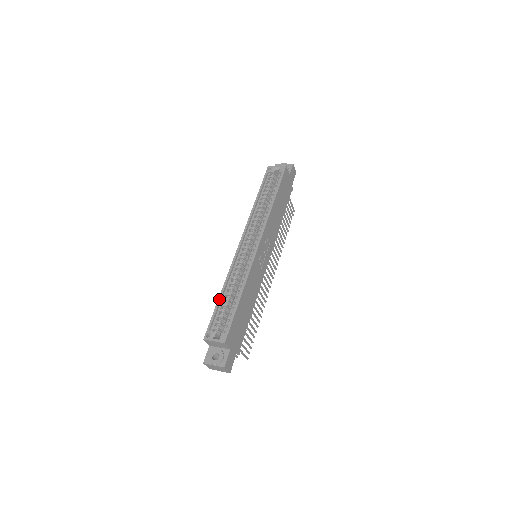
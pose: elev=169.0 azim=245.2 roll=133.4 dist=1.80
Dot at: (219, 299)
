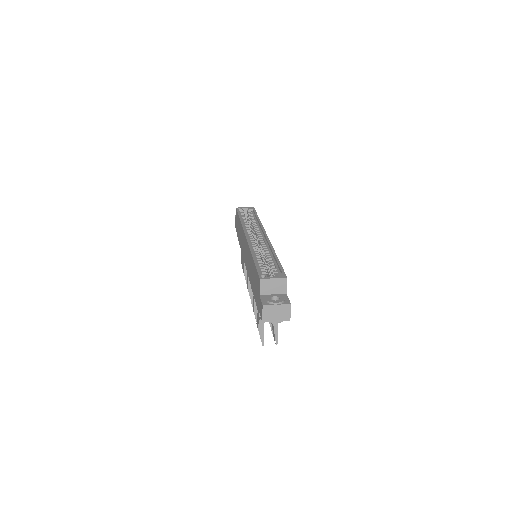
Dot at: (254, 259)
